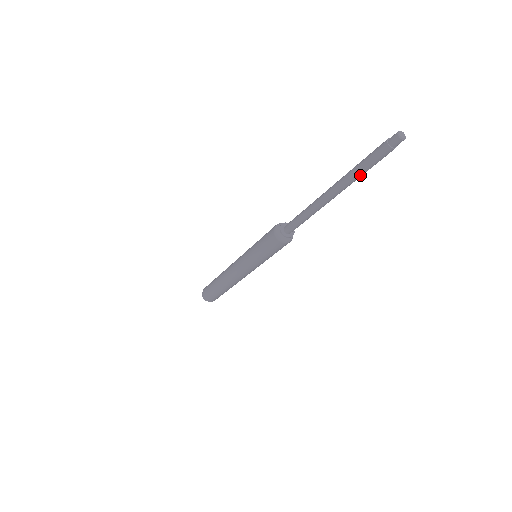
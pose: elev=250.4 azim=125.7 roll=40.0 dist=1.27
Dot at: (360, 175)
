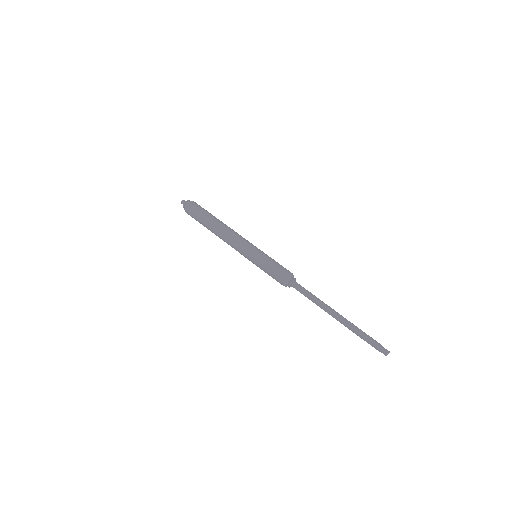
Dot at: (356, 334)
